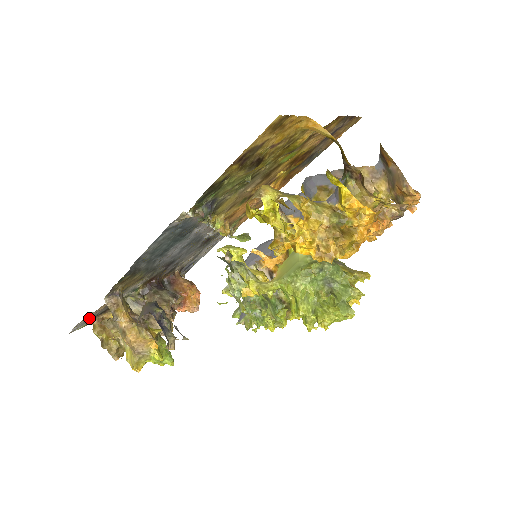
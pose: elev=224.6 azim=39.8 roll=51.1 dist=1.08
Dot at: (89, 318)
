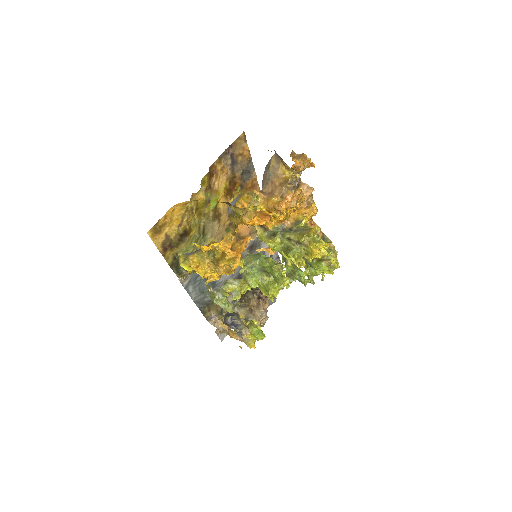
Dot at: occluded
